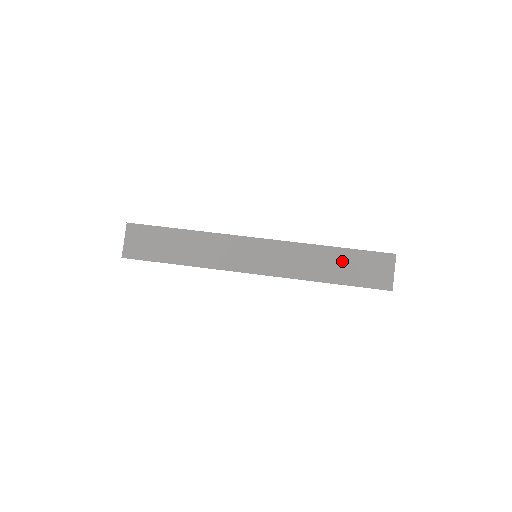
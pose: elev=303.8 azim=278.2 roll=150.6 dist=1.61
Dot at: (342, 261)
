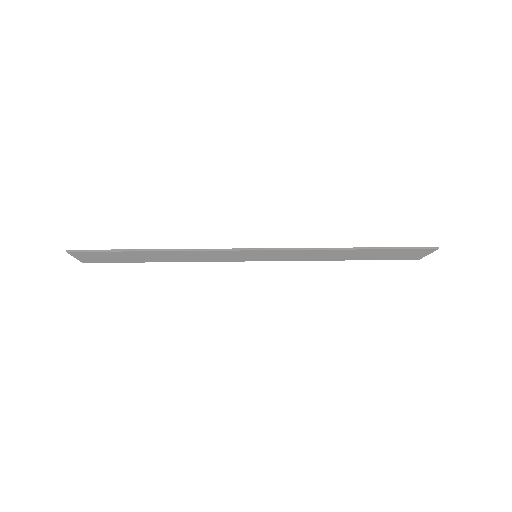
Dot at: (363, 256)
